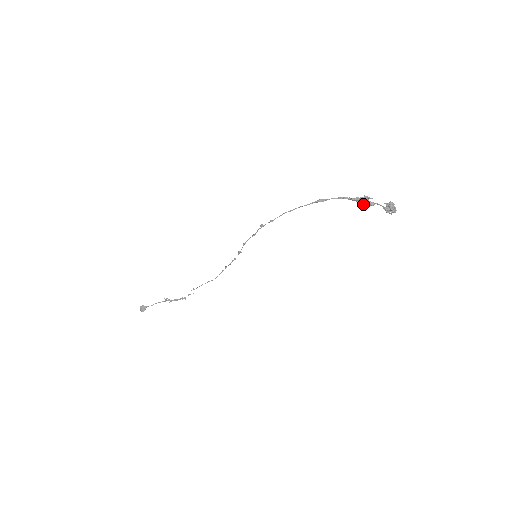
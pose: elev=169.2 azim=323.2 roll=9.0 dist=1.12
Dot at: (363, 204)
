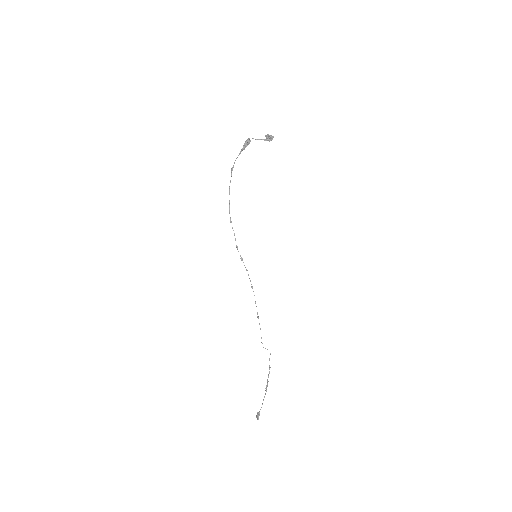
Dot at: (245, 144)
